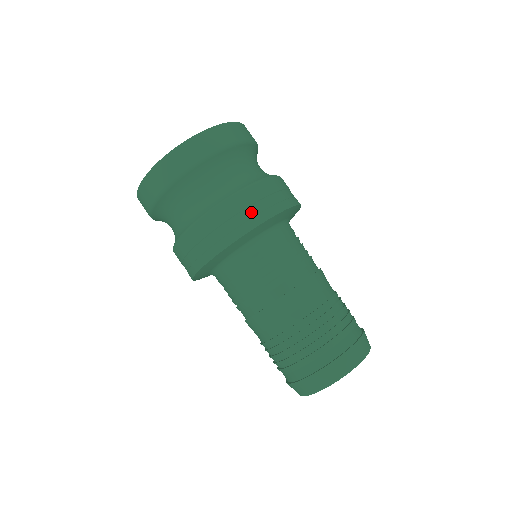
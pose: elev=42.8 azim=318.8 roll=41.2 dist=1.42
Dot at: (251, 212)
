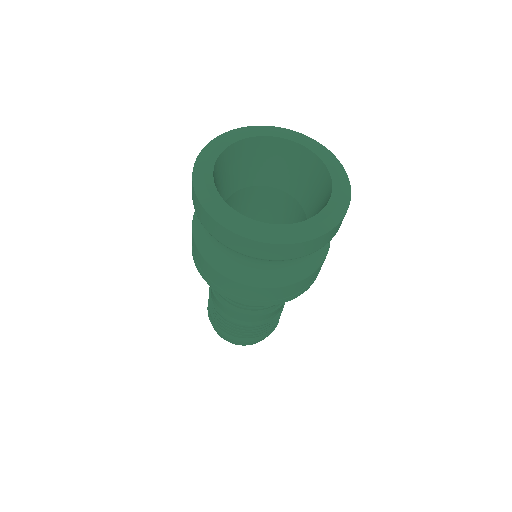
Dot at: (316, 275)
